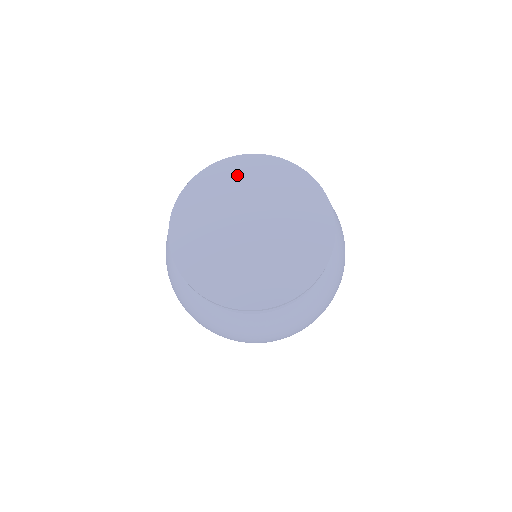
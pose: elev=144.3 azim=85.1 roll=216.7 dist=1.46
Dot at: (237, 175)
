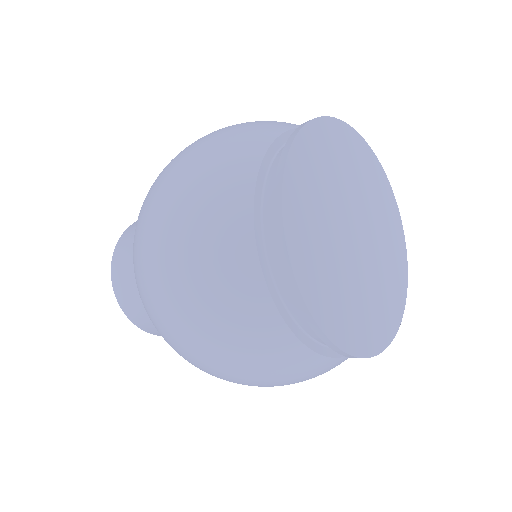
Dot at: (331, 150)
